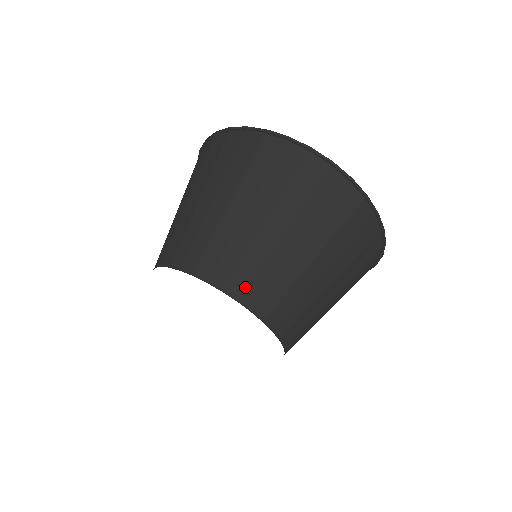
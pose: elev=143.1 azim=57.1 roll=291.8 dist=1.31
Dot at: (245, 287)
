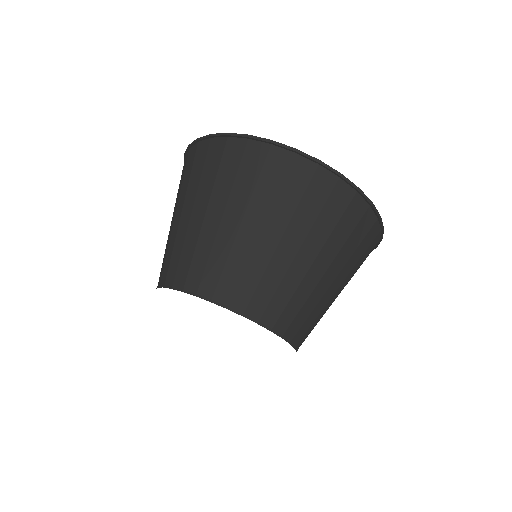
Dot at: (232, 293)
